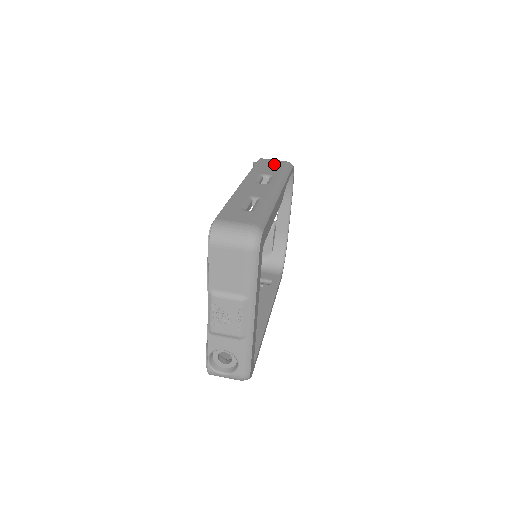
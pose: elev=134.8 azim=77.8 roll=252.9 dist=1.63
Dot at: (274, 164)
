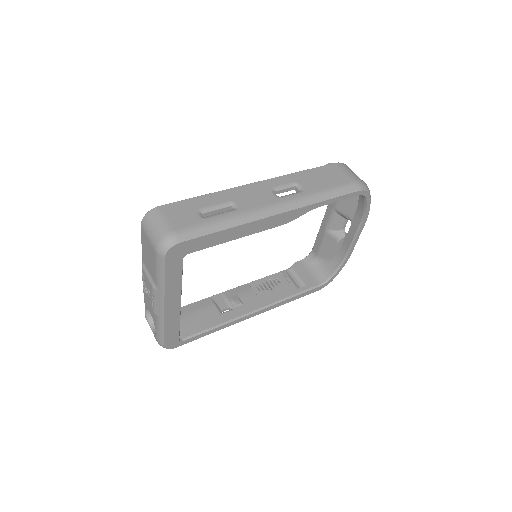
Dot at: (335, 178)
